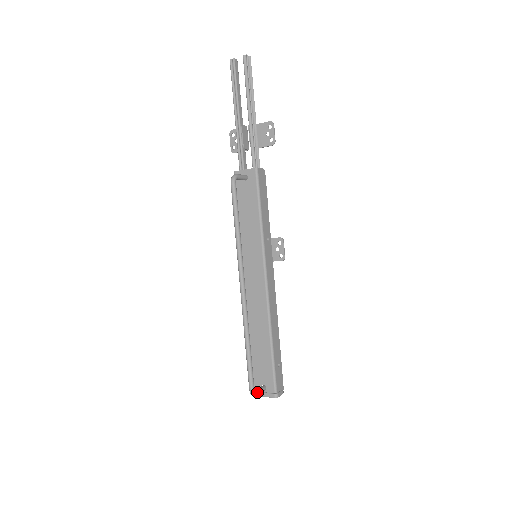
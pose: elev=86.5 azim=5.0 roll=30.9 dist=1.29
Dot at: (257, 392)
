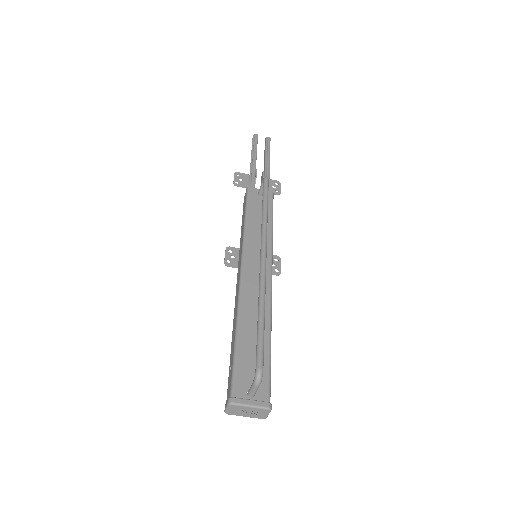
Dot at: (260, 380)
